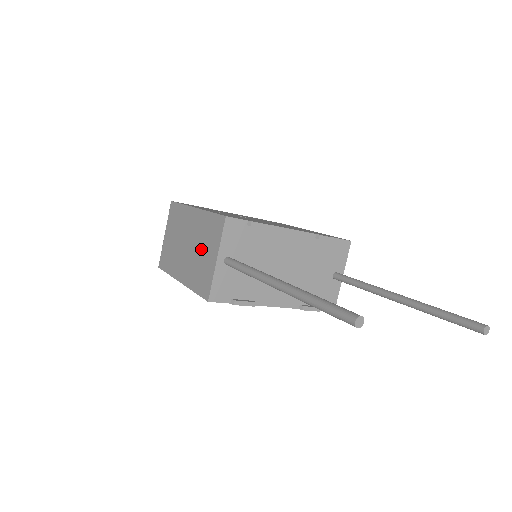
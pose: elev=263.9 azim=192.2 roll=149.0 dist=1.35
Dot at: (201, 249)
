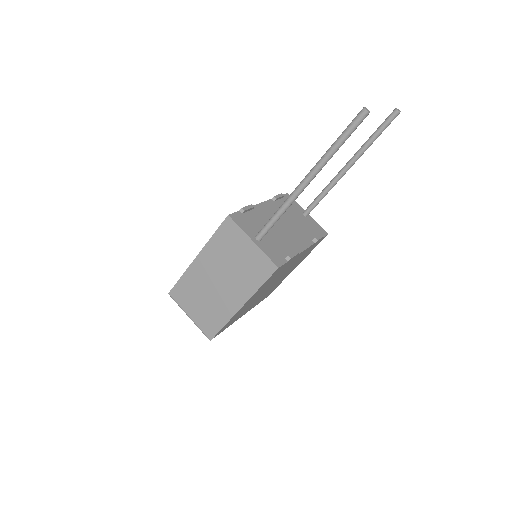
Dot at: (233, 261)
